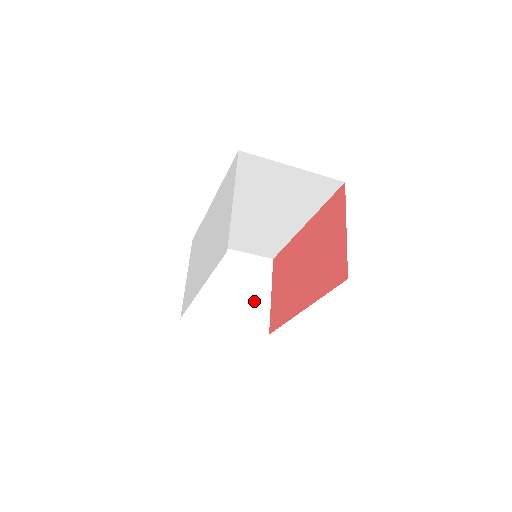
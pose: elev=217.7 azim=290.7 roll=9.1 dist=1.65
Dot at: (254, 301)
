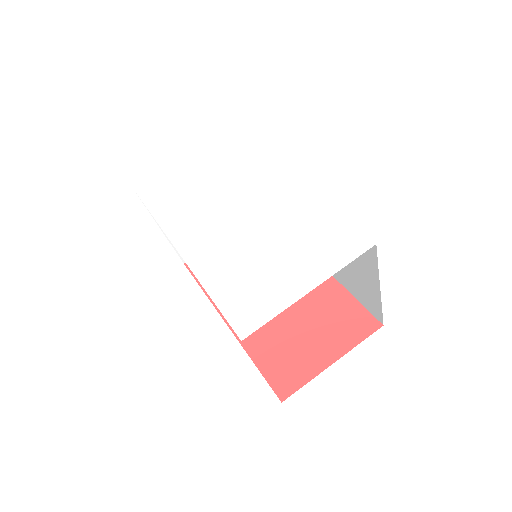
Dot at: occluded
